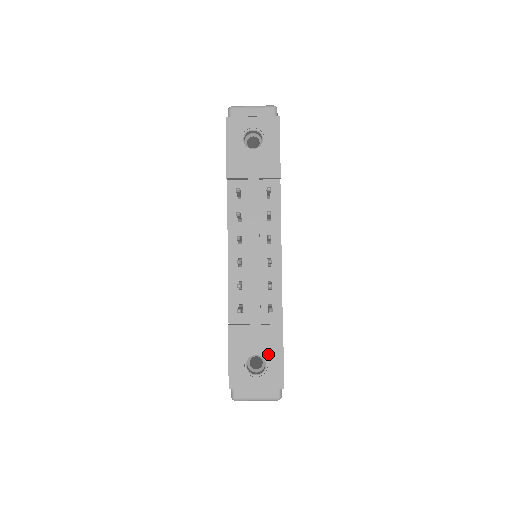
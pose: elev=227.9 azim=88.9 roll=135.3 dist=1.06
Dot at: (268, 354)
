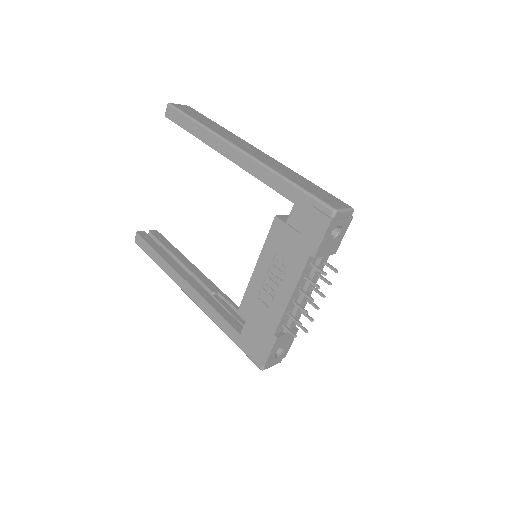
Dot at: (287, 345)
